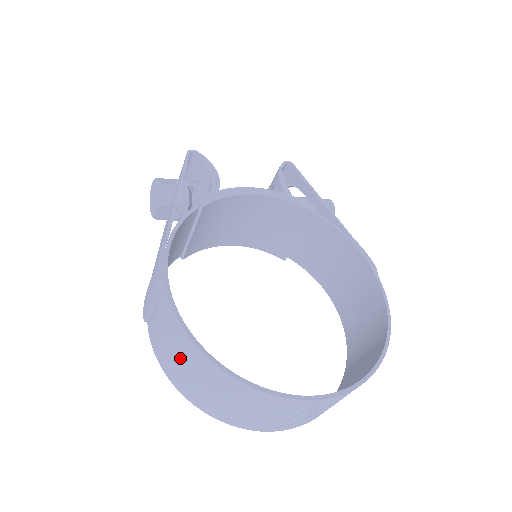
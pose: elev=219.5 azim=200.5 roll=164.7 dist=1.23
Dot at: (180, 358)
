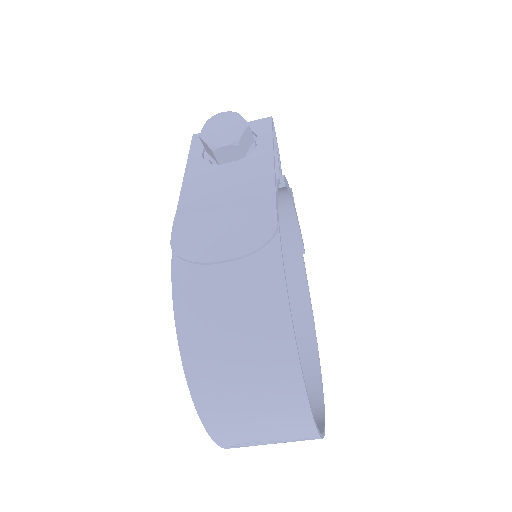
Dot at: (241, 332)
